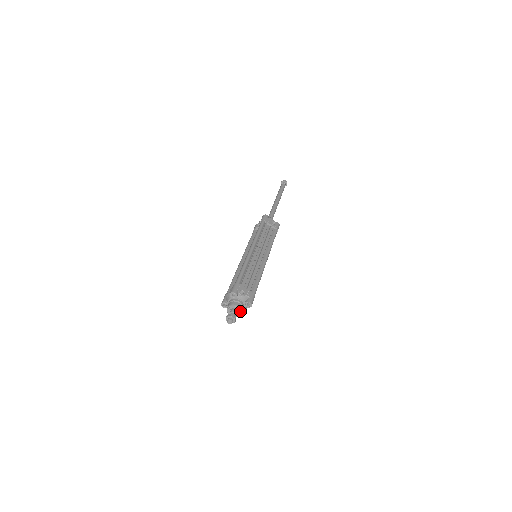
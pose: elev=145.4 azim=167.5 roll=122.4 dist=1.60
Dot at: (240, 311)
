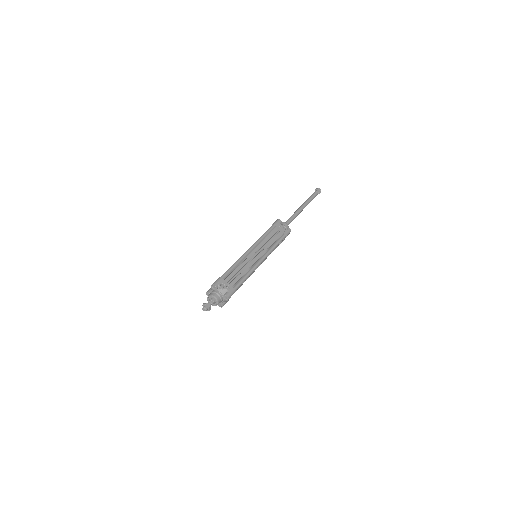
Dot at: (217, 302)
